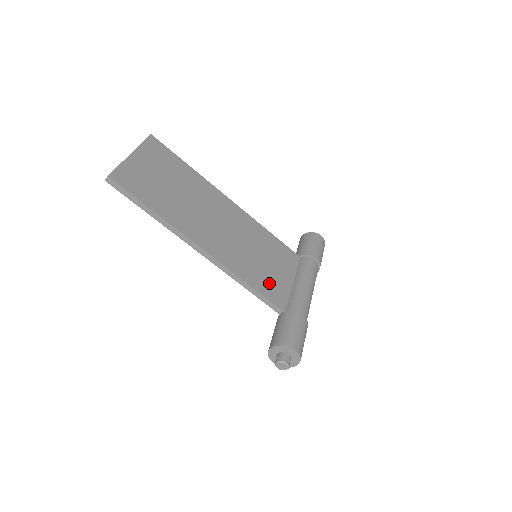
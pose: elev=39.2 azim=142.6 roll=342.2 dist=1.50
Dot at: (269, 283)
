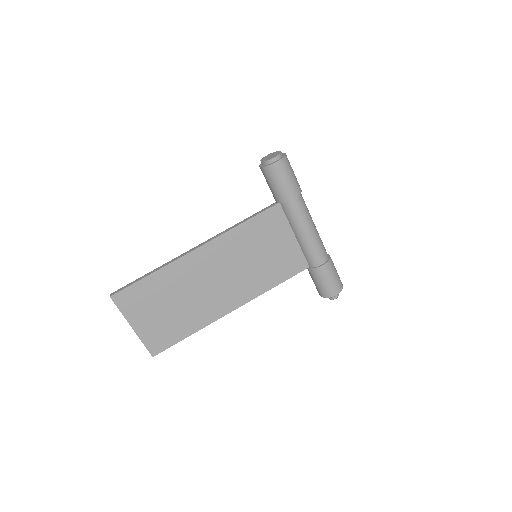
Dot at: (283, 265)
